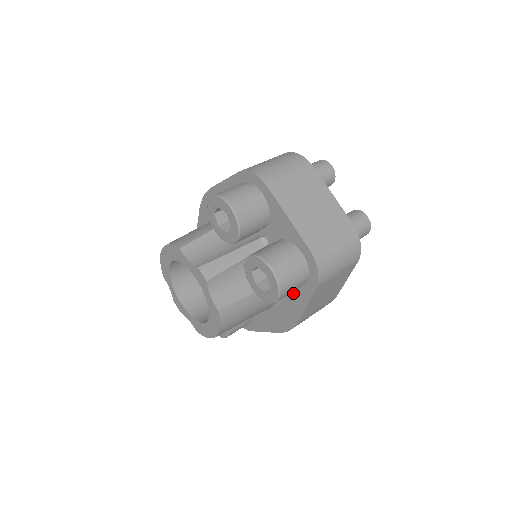
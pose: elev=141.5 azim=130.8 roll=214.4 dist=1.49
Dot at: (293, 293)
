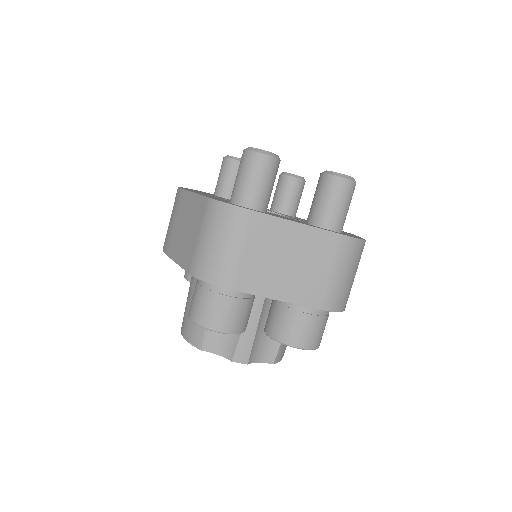
Dot at: occluded
